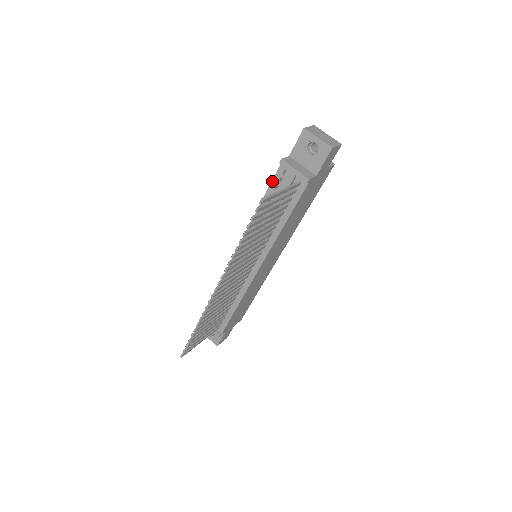
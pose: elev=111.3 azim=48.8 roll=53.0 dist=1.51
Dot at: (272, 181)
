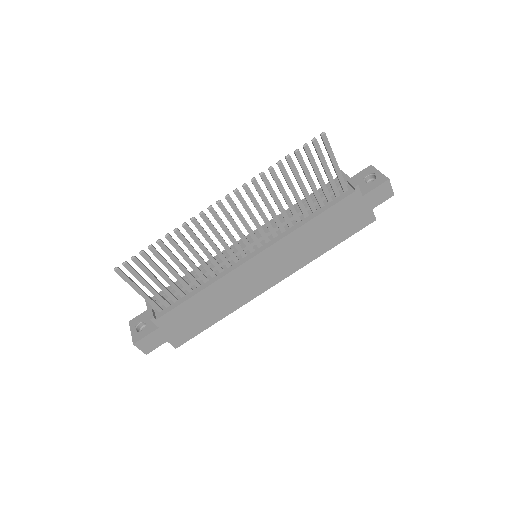
Dot at: (321, 188)
